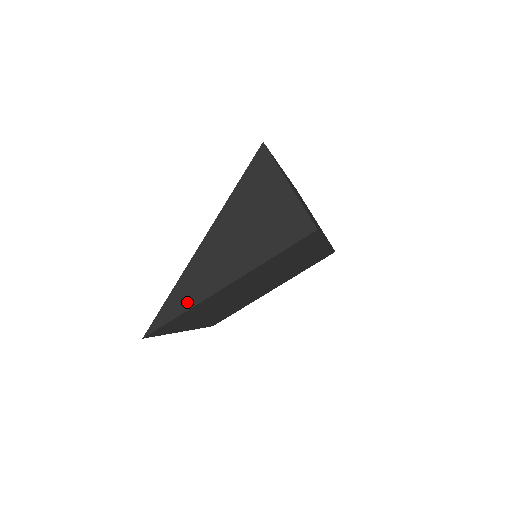
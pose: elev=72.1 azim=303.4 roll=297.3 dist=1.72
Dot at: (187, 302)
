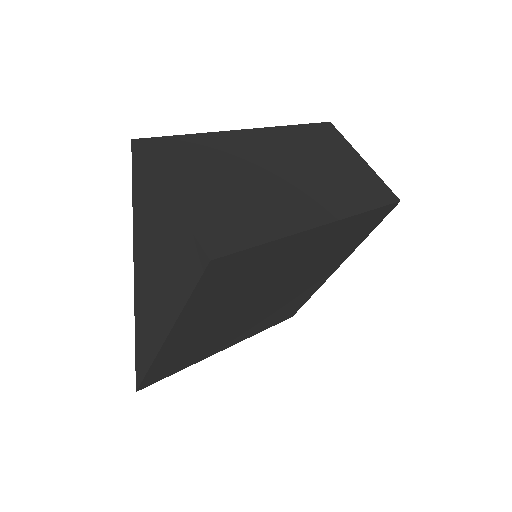
Dot at: (147, 357)
